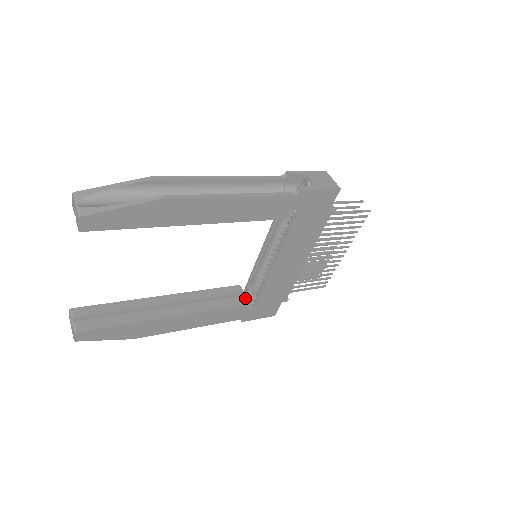
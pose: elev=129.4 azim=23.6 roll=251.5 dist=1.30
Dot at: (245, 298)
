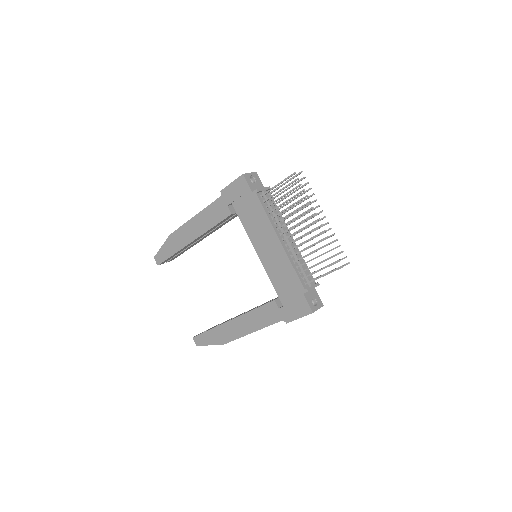
Dot at: (277, 298)
